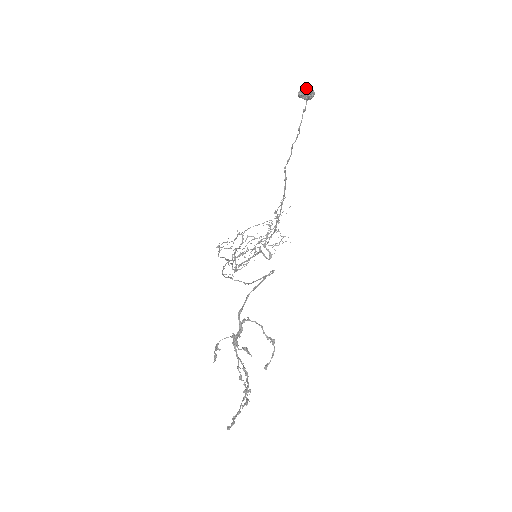
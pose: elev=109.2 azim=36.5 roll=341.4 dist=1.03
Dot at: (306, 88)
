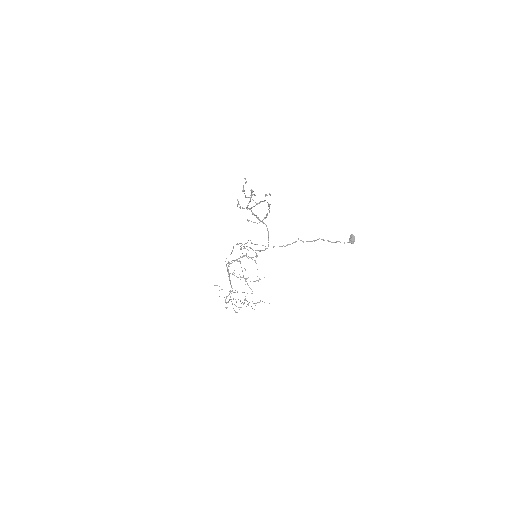
Dot at: occluded
